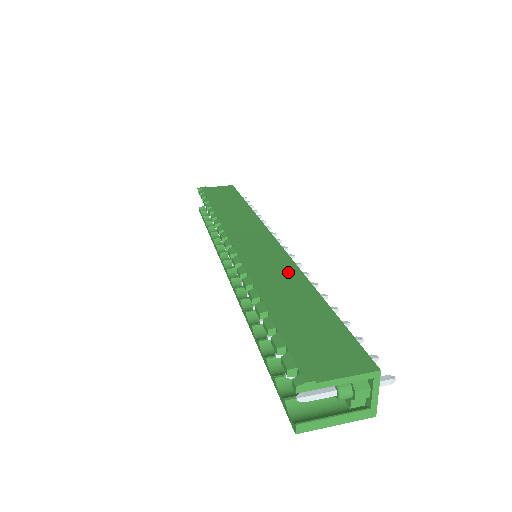
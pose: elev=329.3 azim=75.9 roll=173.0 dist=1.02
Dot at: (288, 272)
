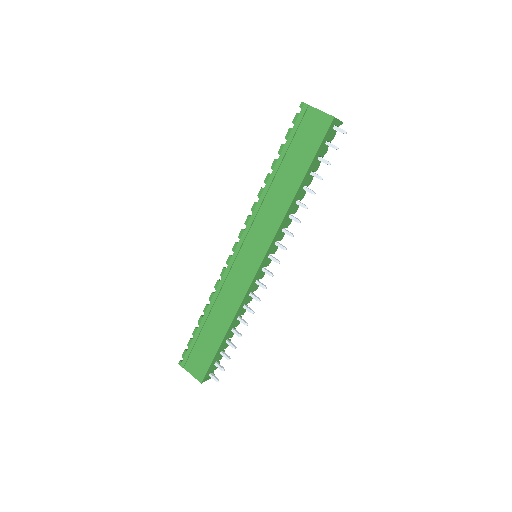
Dot at: (231, 306)
